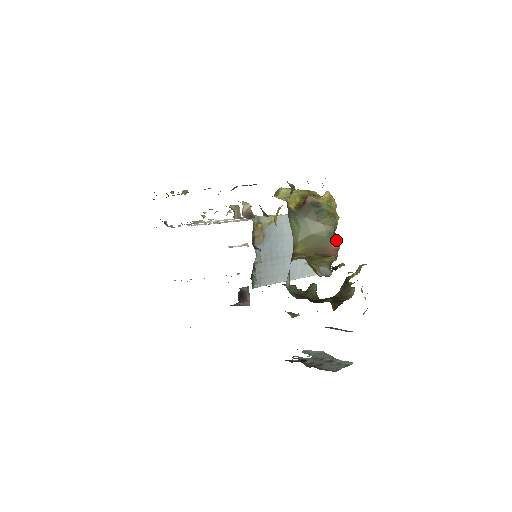
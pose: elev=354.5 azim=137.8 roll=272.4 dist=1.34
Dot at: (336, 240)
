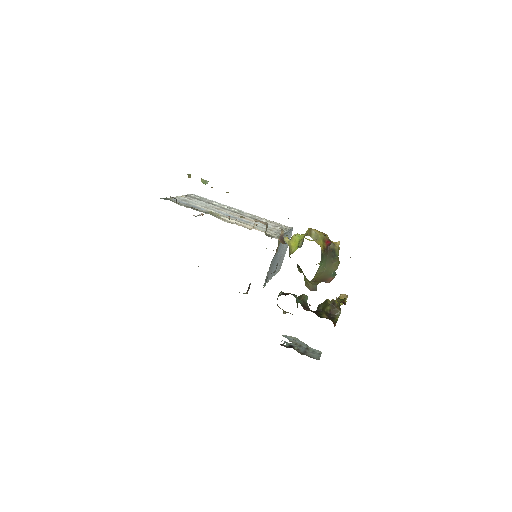
Dot at: (335, 275)
